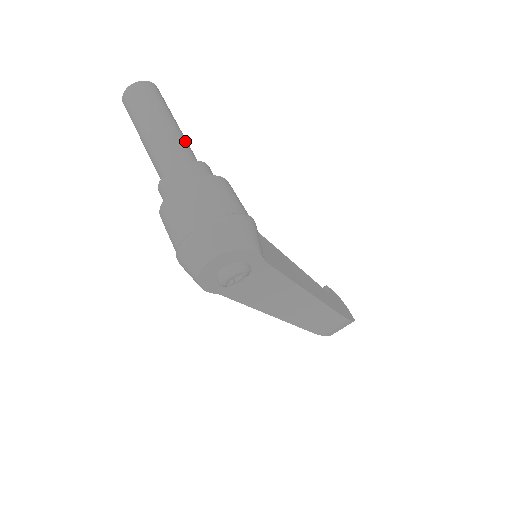
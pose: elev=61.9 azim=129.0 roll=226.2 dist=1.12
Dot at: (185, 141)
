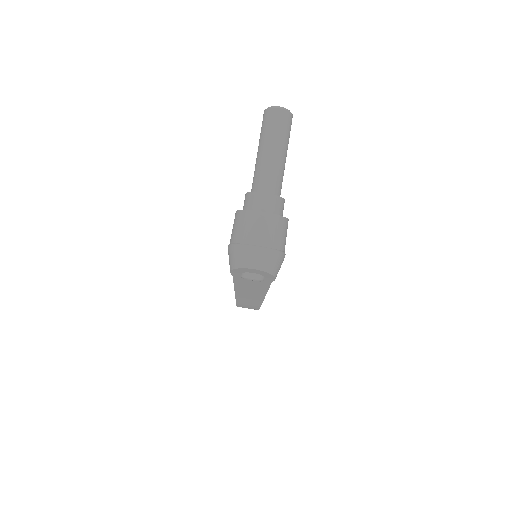
Dot at: occluded
